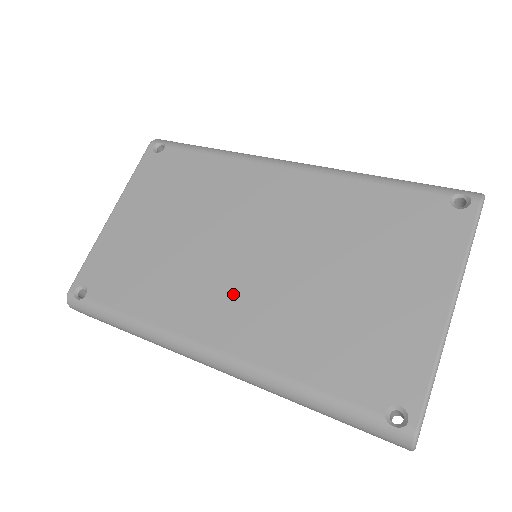
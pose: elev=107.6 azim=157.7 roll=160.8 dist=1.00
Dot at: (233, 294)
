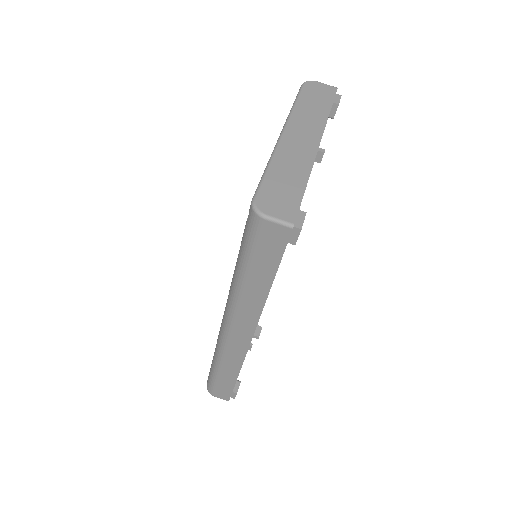
Dot at: occluded
